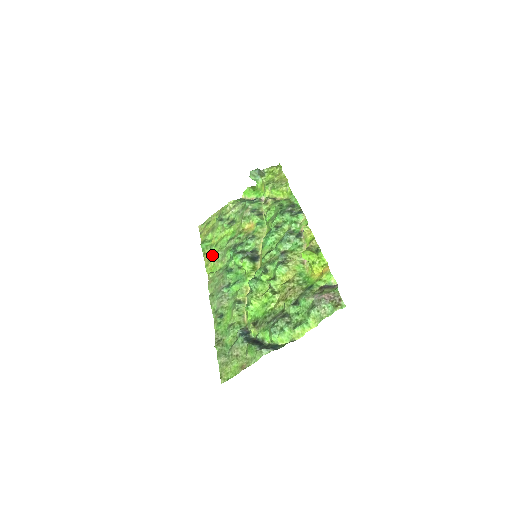
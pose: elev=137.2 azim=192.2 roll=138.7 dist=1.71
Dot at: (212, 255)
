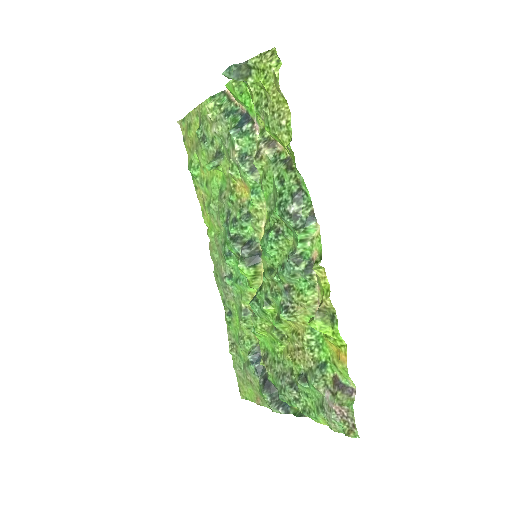
Dot at: (205, 200)
